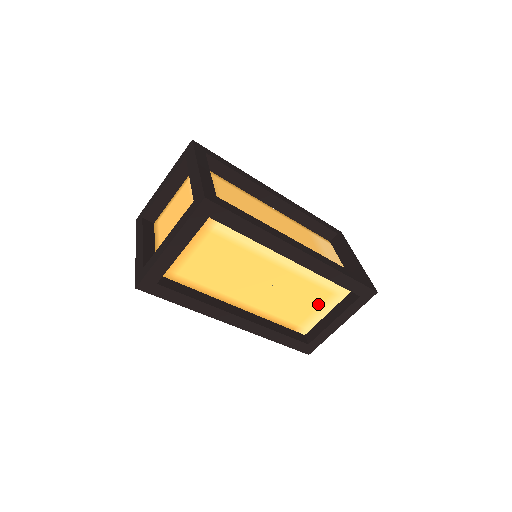
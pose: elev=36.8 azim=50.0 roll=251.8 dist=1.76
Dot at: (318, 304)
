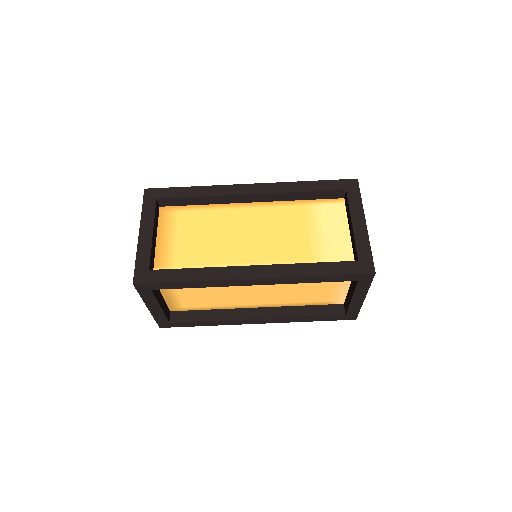
Dot at: (329, 286)
